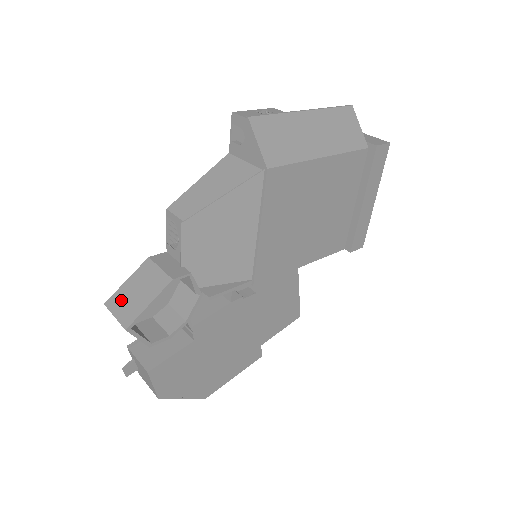
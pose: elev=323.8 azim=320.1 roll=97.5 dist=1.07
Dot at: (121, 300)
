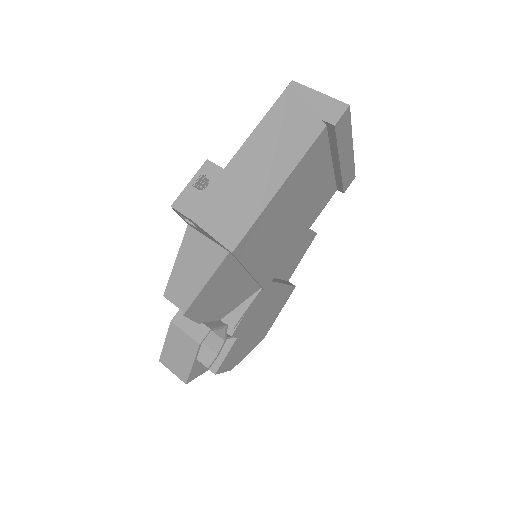
Dot at: (170, 359)
